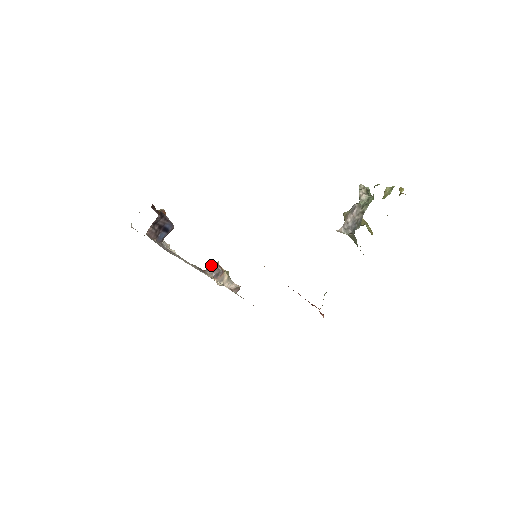
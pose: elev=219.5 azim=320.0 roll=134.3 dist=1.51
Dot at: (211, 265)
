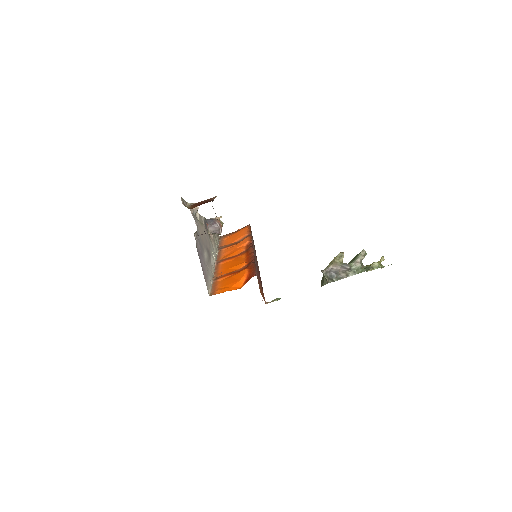
Dot at: (216, 224)
